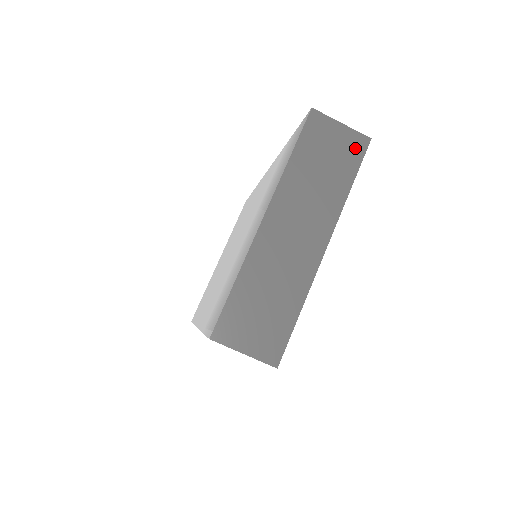
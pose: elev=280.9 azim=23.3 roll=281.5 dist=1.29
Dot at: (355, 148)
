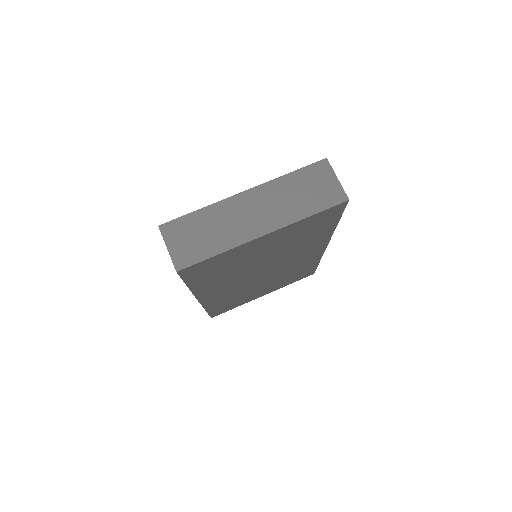
Dot at: (334, 197)
